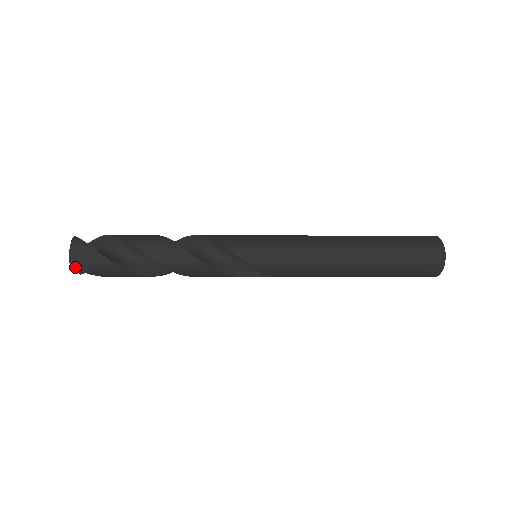
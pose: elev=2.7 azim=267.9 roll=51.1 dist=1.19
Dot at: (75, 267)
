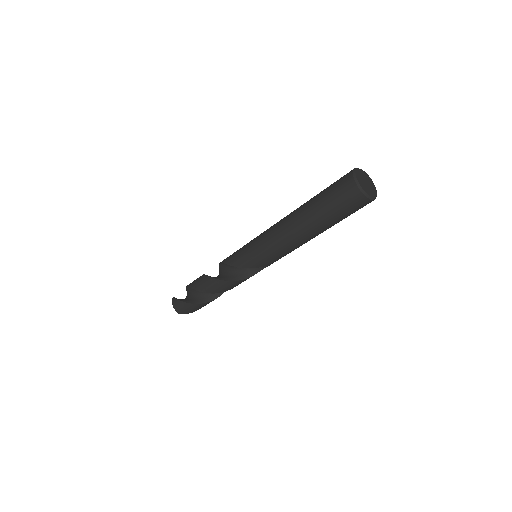
Dot at: occluded
